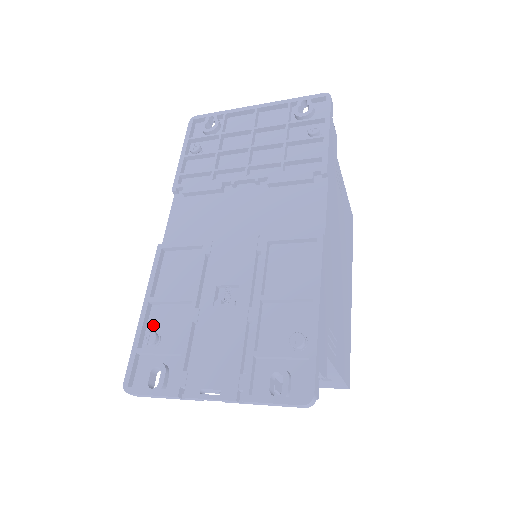
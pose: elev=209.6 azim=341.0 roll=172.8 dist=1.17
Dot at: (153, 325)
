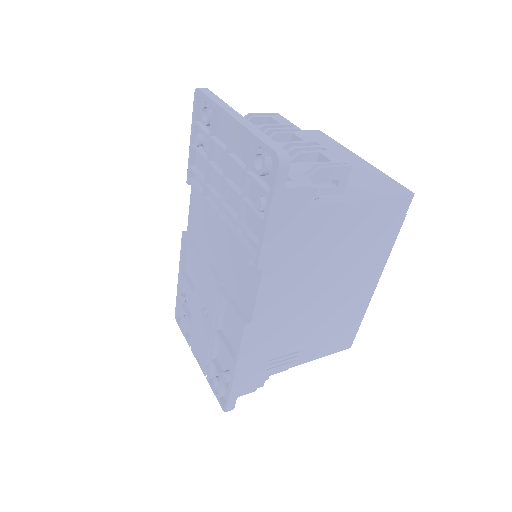
Dot at: (185, 289)
